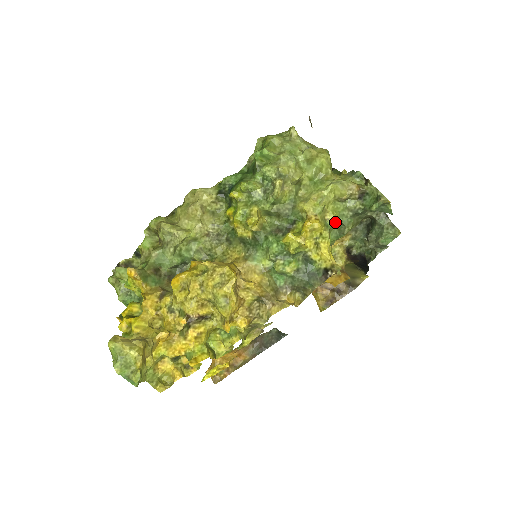
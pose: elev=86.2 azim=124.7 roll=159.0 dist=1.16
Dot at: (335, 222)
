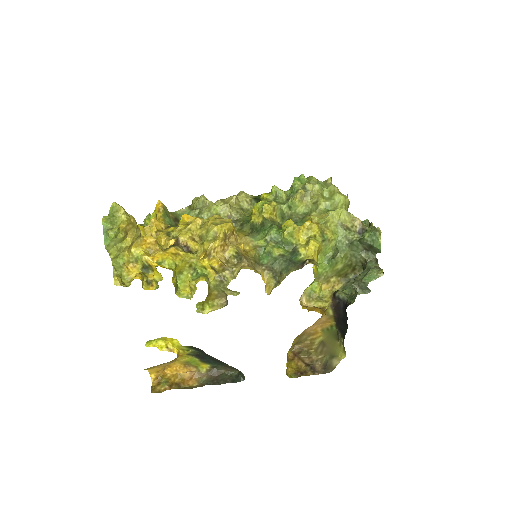
Dot at: (332, 245)
